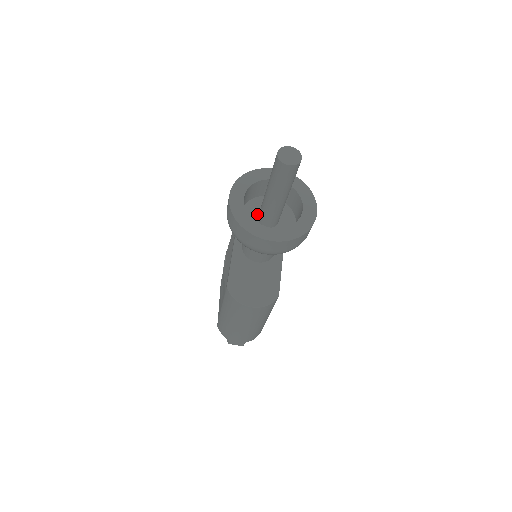
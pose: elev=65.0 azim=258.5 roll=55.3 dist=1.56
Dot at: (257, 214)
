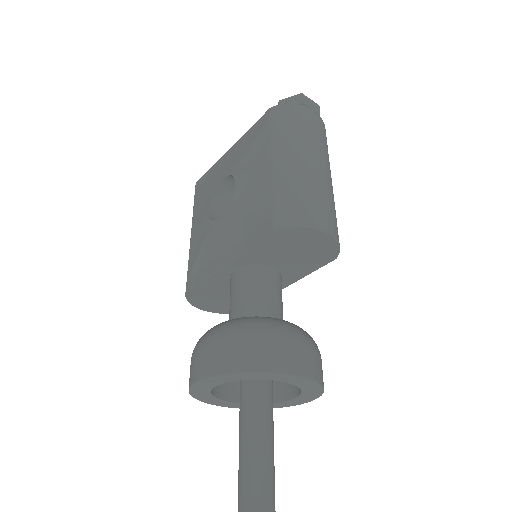
Dot at: occluded
